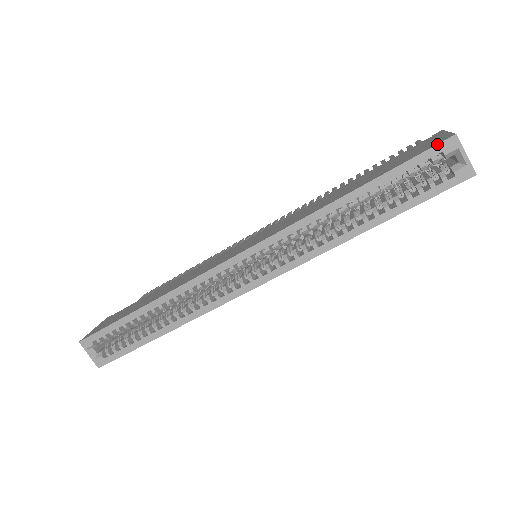
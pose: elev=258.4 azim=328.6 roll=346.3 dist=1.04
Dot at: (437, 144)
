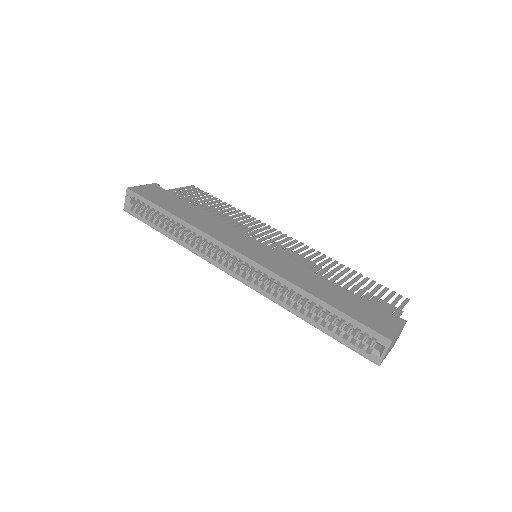
Dot at: (379, 333)
